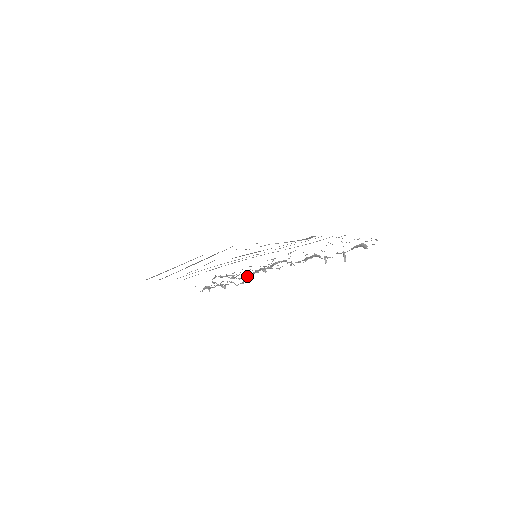
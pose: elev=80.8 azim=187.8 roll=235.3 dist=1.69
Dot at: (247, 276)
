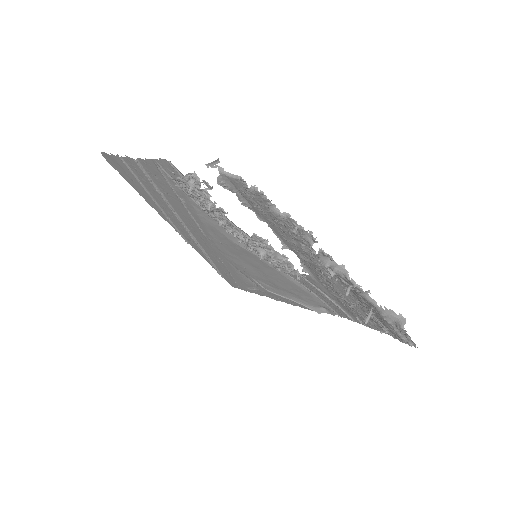
Dot at: (239, 240)
